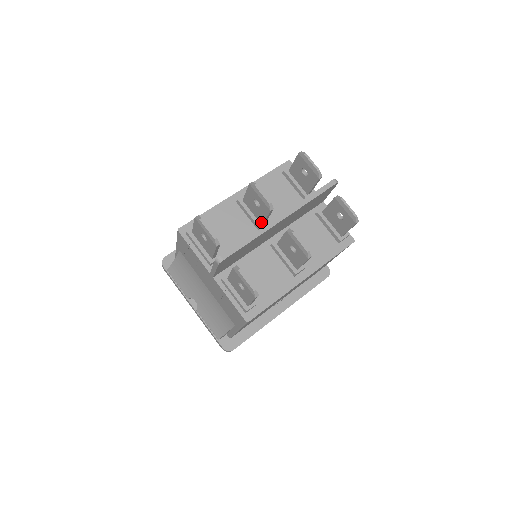
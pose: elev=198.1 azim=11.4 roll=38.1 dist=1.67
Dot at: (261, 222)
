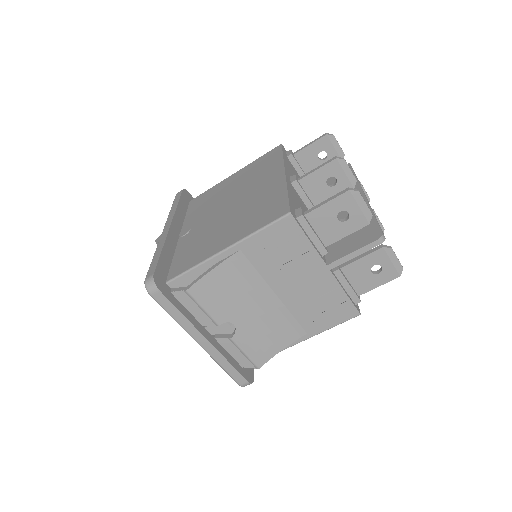
Dot at: occluded
